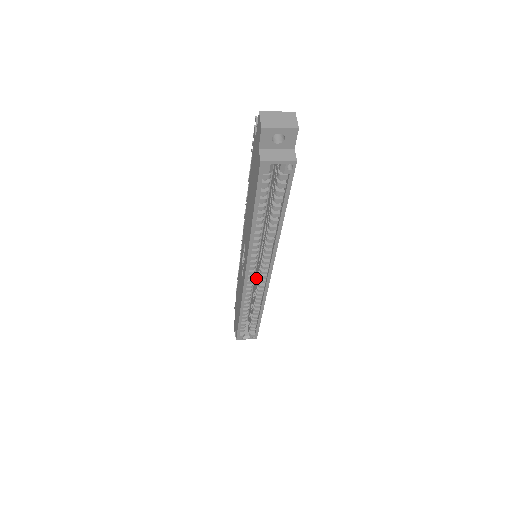
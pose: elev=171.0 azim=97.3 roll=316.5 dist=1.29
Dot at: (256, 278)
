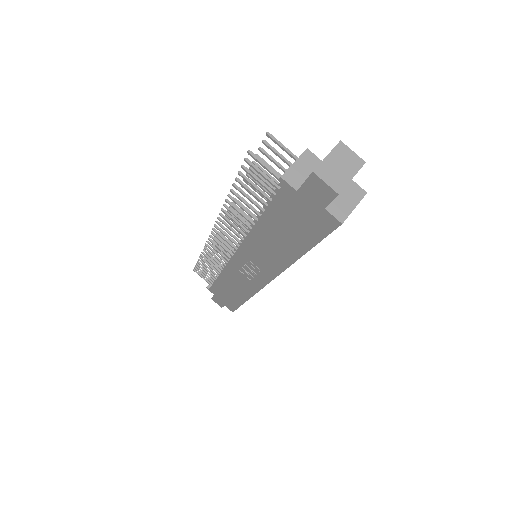
Dot at: occluded
